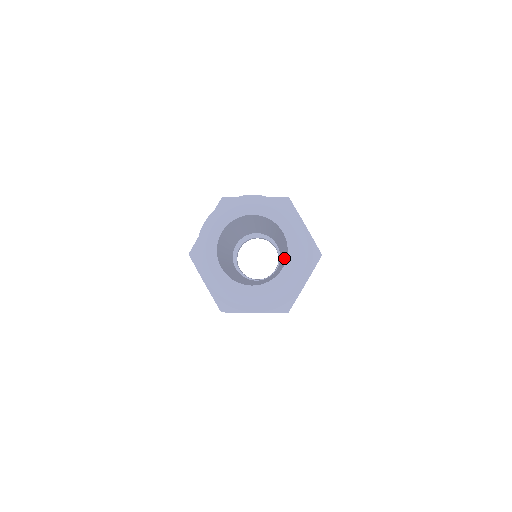
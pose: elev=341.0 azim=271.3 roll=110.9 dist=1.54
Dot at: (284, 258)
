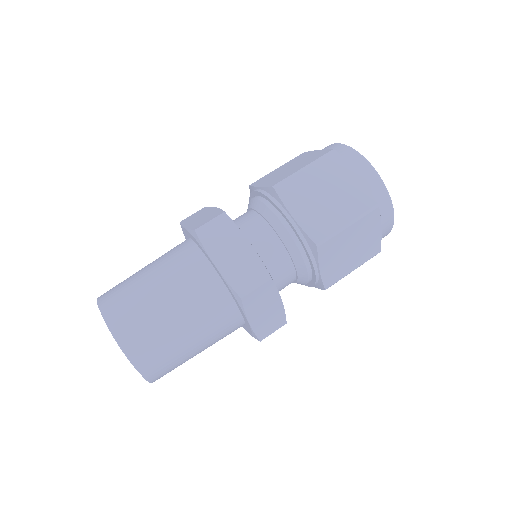
Dot at: occluded
